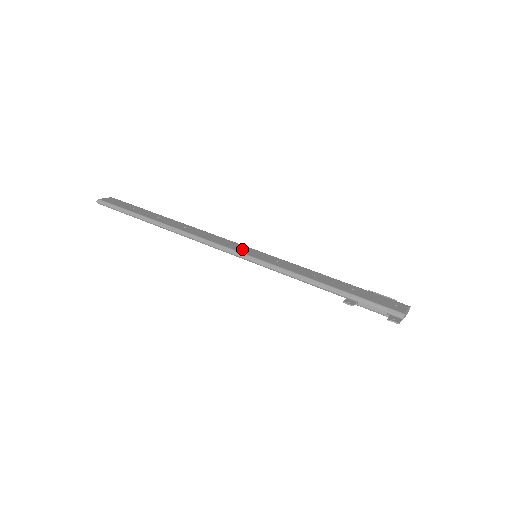
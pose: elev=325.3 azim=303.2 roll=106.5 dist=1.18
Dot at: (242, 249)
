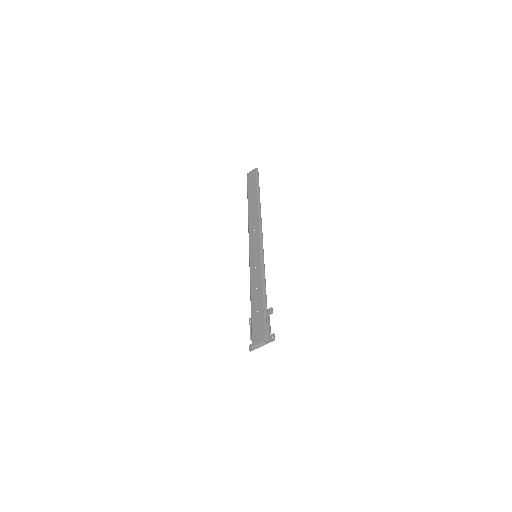
Dot at: (254, 248)
